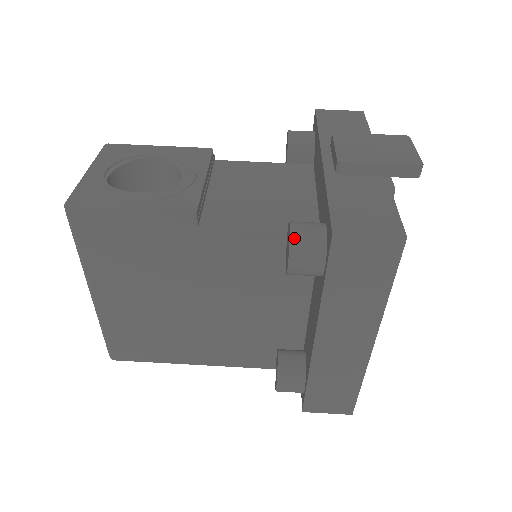
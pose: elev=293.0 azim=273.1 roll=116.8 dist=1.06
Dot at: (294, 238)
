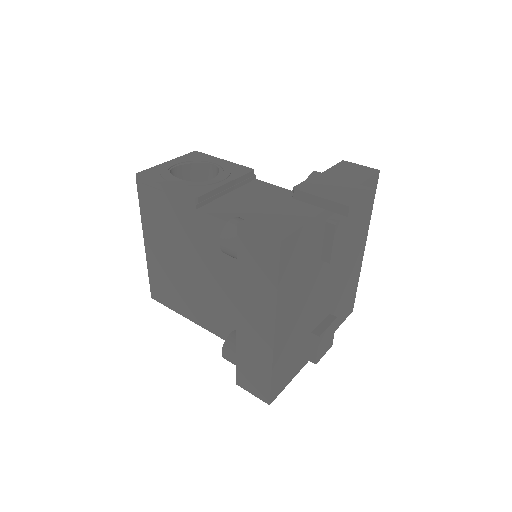
Dot at: (228, 225)
